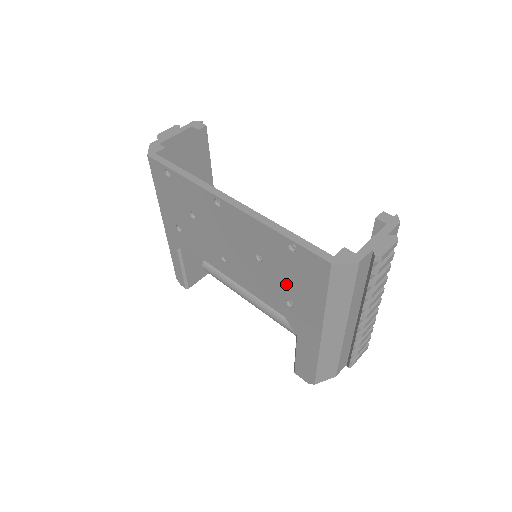
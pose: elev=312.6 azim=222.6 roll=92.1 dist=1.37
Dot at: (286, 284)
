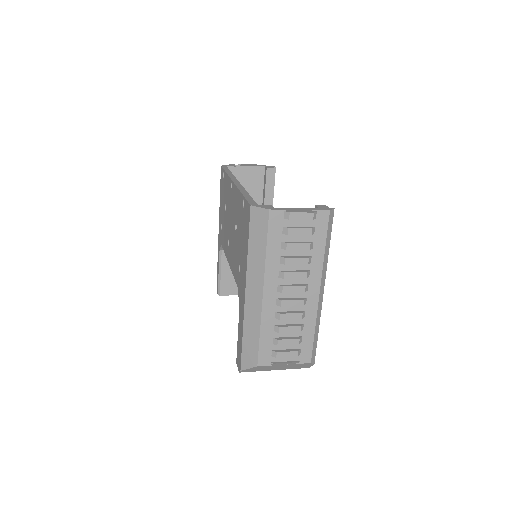
Dot at: (240, 246)
